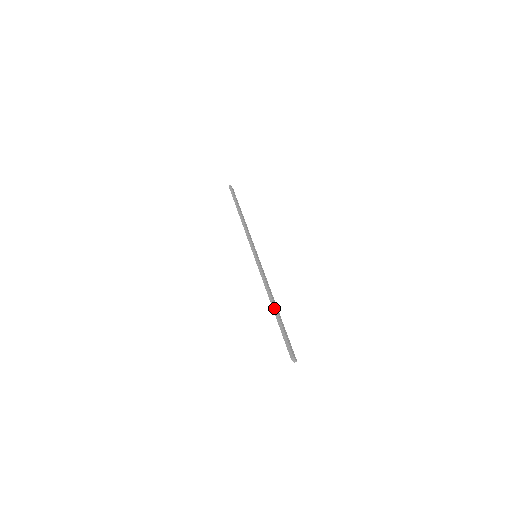
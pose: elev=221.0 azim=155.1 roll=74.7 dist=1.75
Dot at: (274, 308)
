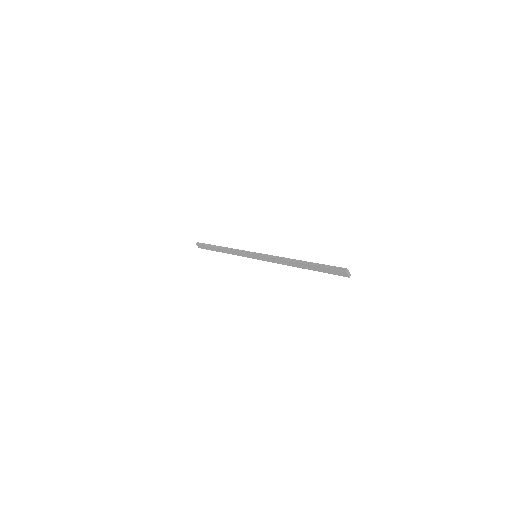
Dot at: (301, 262)
